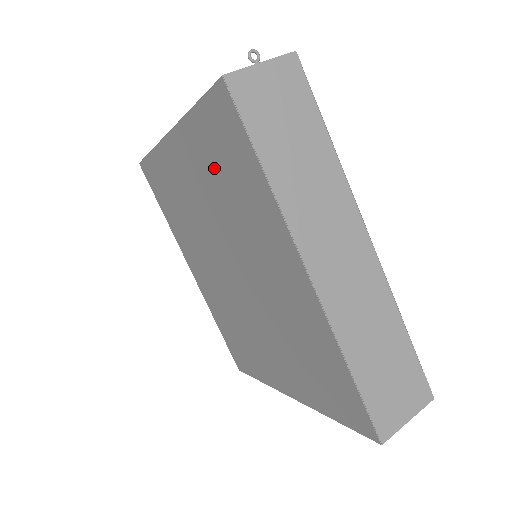
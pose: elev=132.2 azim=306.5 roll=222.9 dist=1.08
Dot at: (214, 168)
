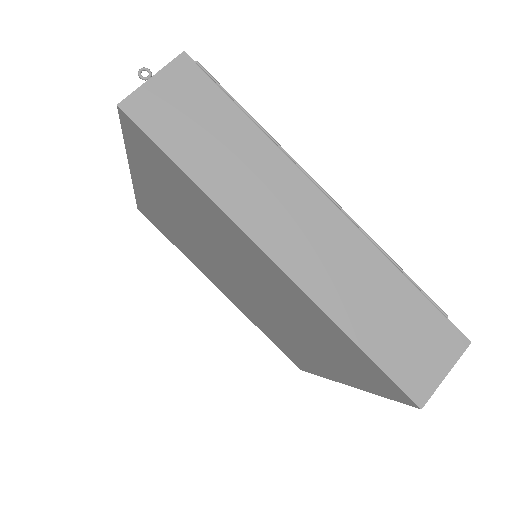
Dot at: (167, 190)
